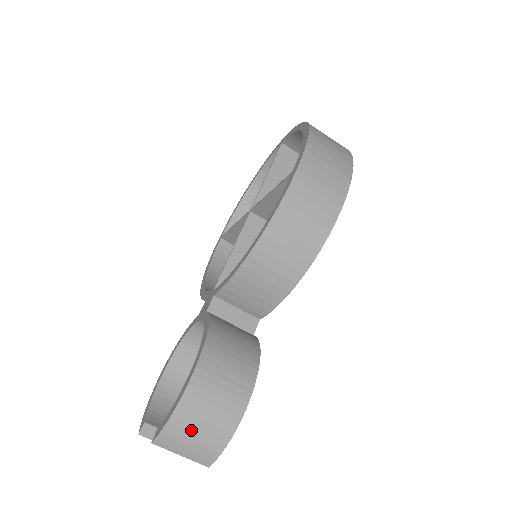
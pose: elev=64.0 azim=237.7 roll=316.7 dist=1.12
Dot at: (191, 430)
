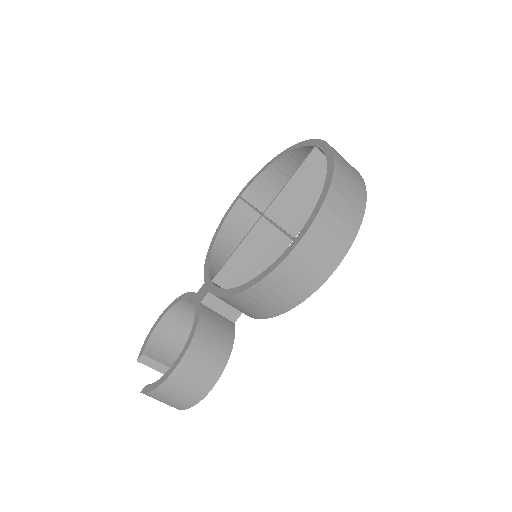
Dot at: (167, 397)
